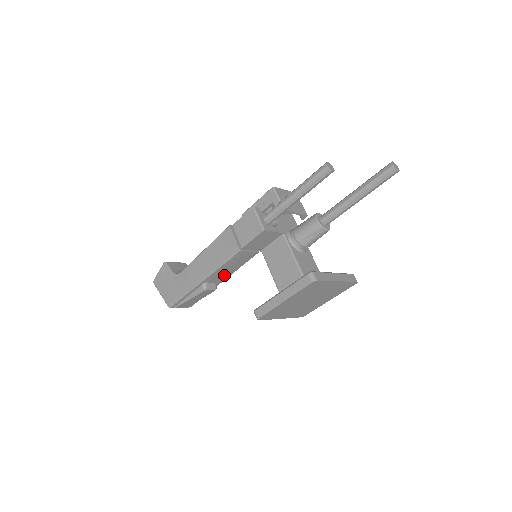
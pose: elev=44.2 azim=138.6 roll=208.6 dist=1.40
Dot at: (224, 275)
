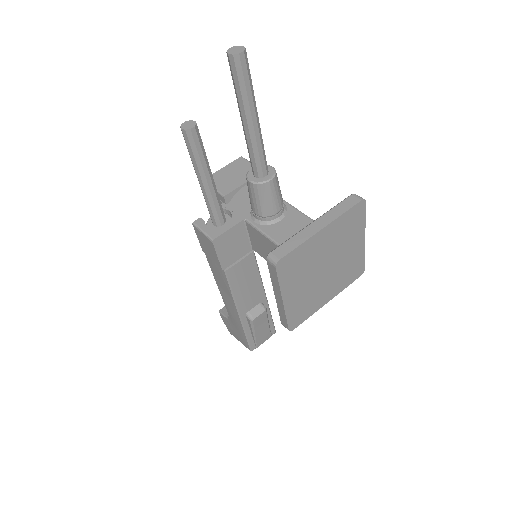
Dot at: (255, 293)
